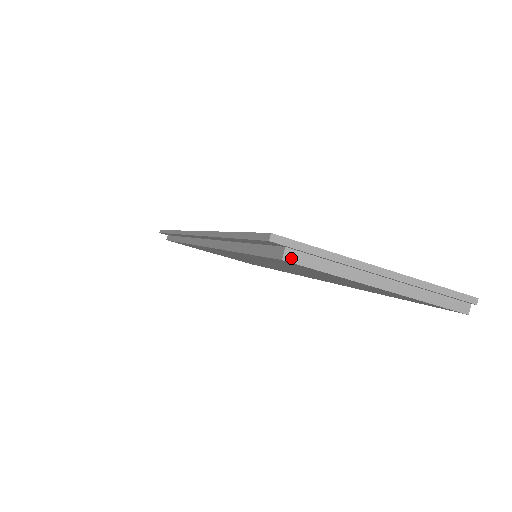
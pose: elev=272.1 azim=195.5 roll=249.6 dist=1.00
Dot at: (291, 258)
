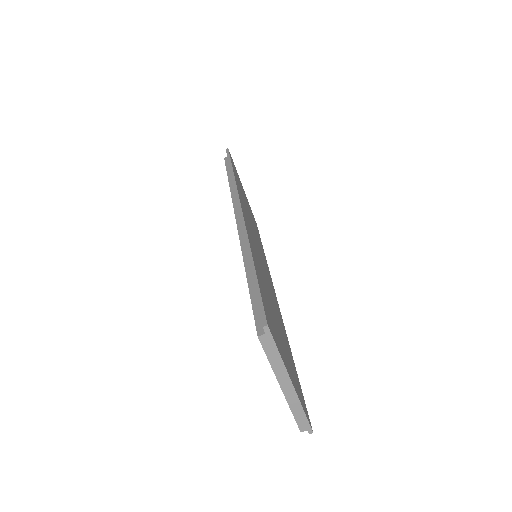
Dot at: (262, 340)
